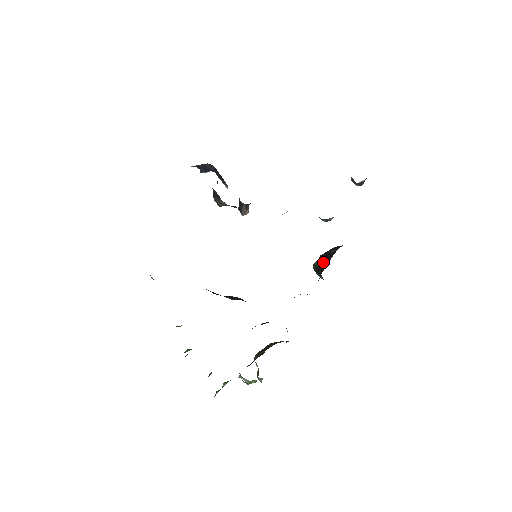
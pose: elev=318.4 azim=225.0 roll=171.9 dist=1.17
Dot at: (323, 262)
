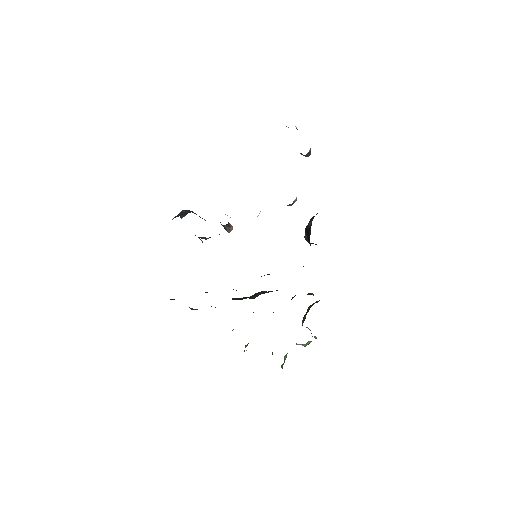
Dot at: (308, 235)
